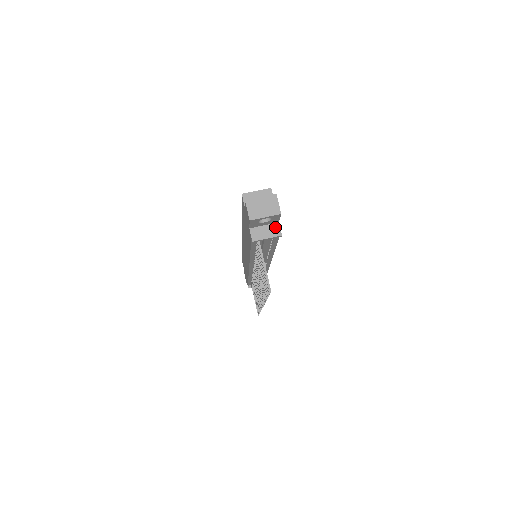
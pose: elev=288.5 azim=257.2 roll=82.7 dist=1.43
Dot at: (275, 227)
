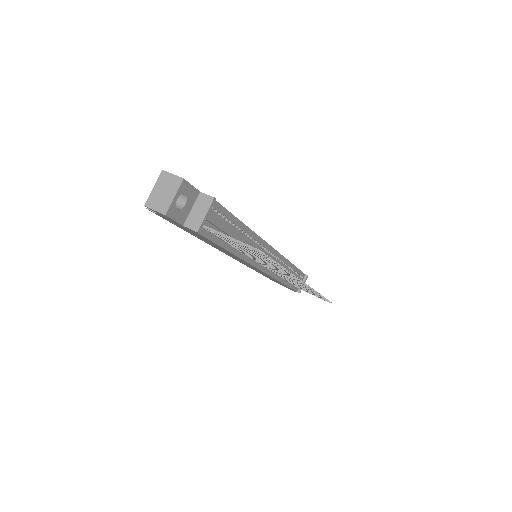
Dot at: (201, 199)
